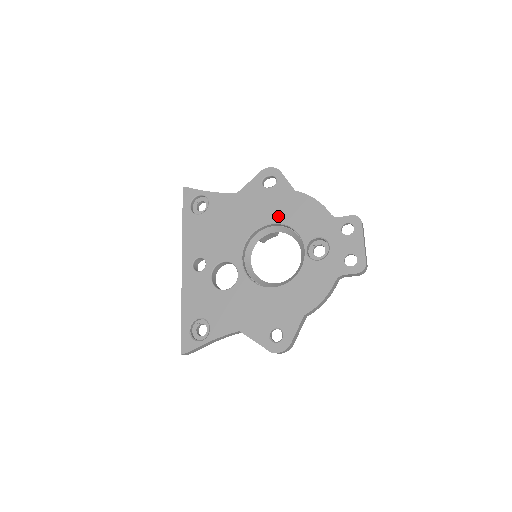
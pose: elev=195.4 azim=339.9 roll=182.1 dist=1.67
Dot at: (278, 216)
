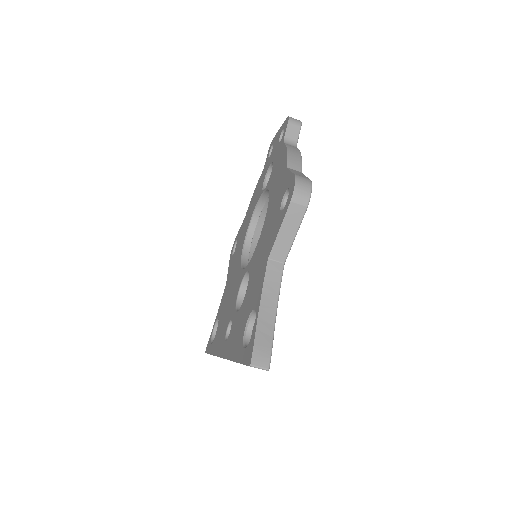
Dot at: (245, 231)
